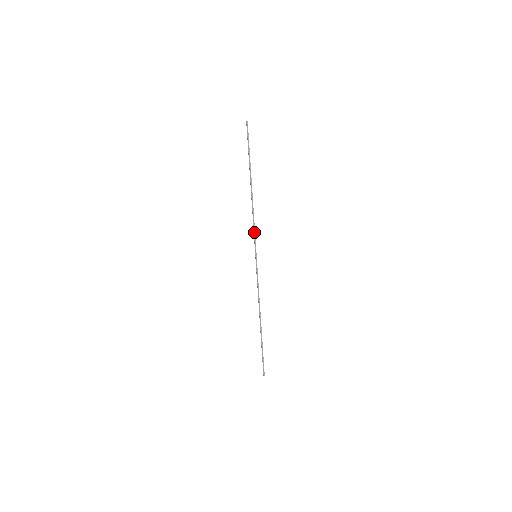
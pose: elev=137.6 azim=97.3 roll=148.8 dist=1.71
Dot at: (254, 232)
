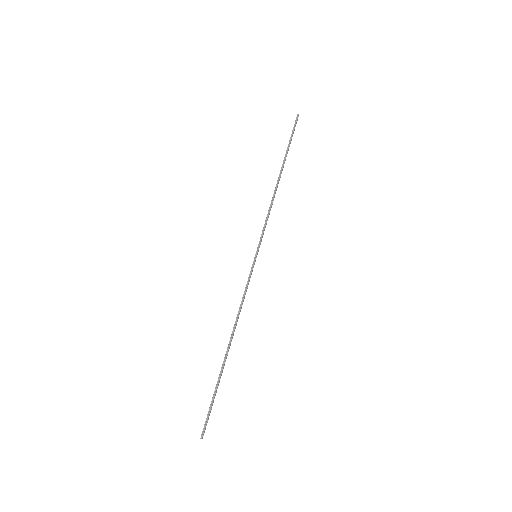
Dot at: (264, 226)
